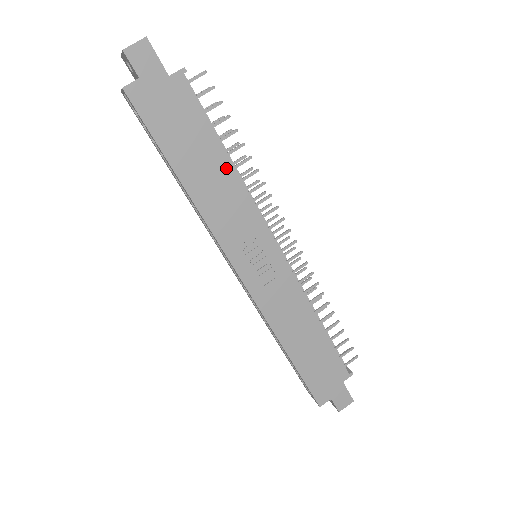
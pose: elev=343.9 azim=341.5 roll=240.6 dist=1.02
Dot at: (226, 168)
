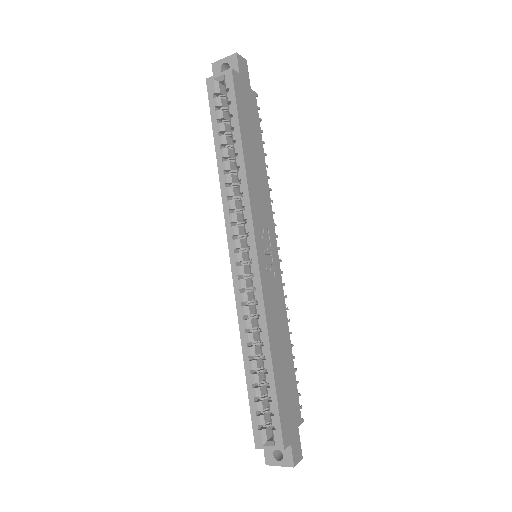
Dot at: (263, 168)
